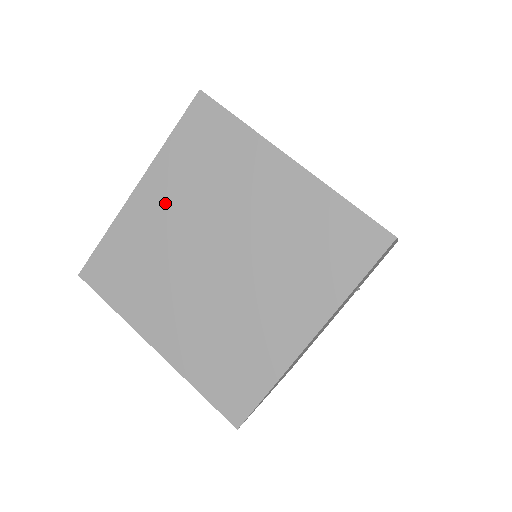
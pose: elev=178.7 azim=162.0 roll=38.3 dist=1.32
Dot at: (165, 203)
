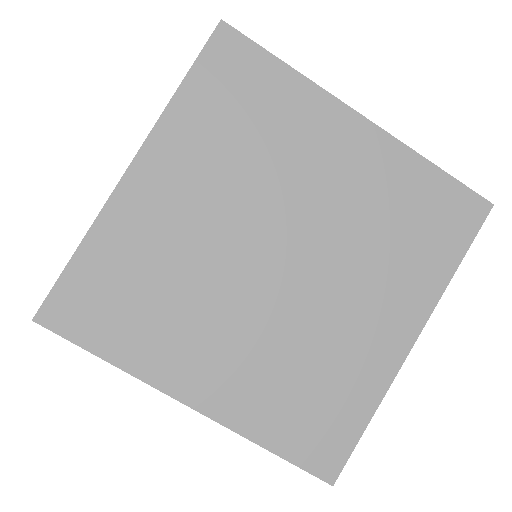
Dot at: (184, 187)
